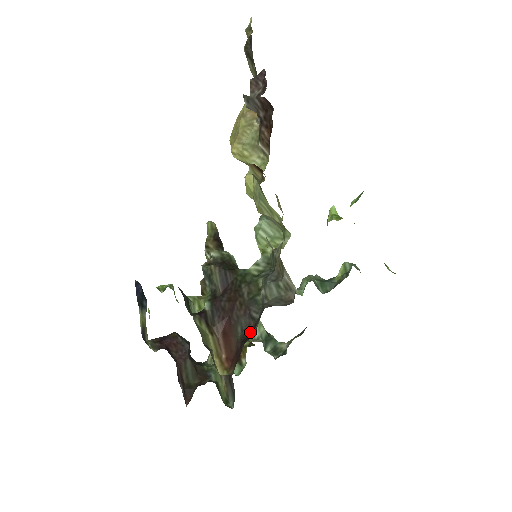
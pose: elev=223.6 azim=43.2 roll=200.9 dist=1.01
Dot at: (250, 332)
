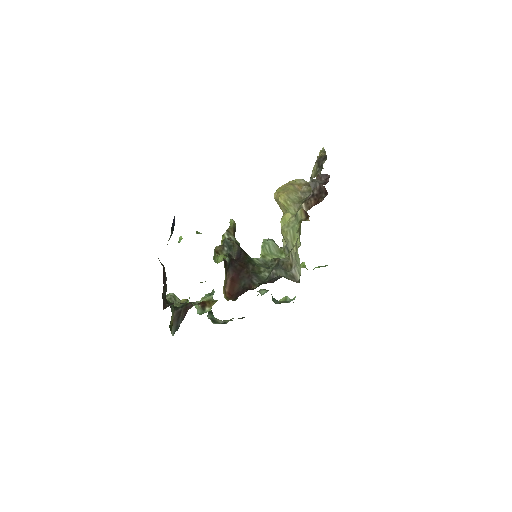
Dot at: occluded
